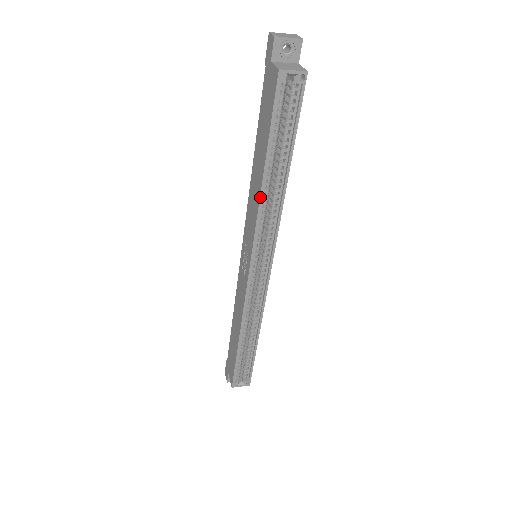
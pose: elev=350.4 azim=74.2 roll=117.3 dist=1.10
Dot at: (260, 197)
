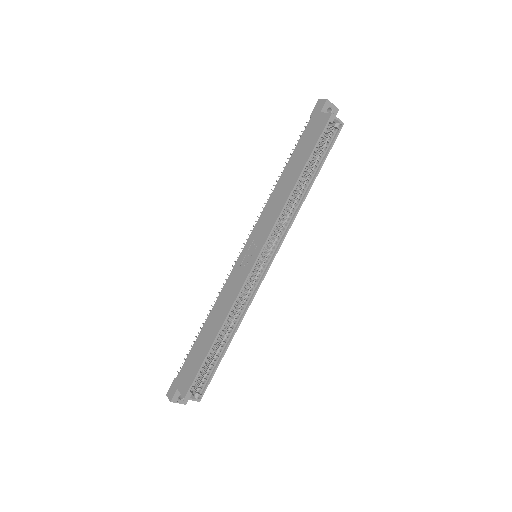
Dot at: (289, 196)
